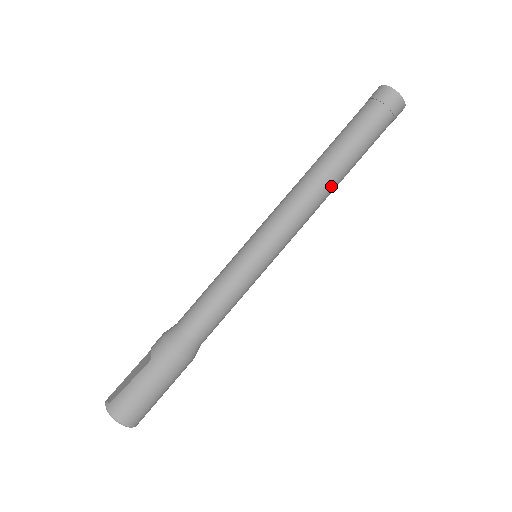
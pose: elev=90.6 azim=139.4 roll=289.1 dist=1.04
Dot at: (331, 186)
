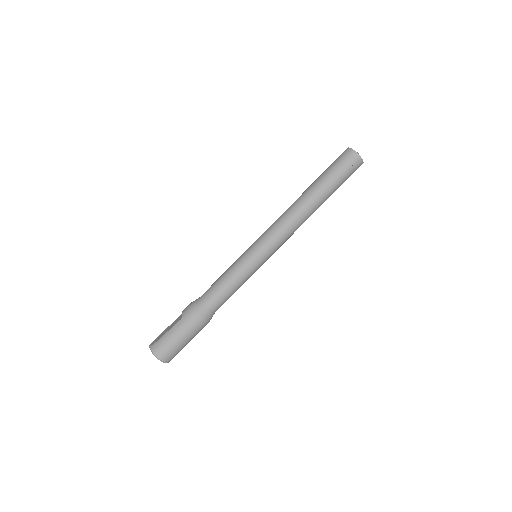
Dot at: (309, 213)
